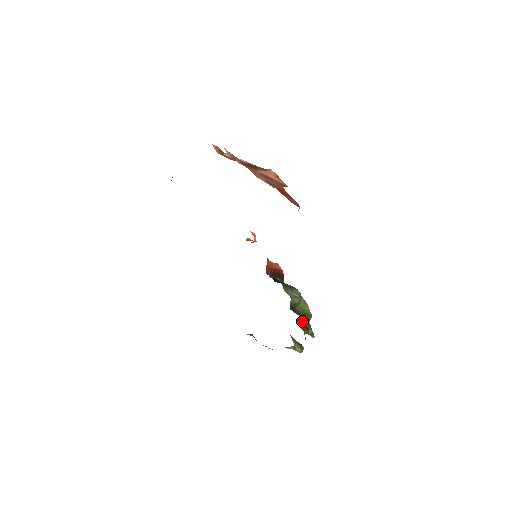
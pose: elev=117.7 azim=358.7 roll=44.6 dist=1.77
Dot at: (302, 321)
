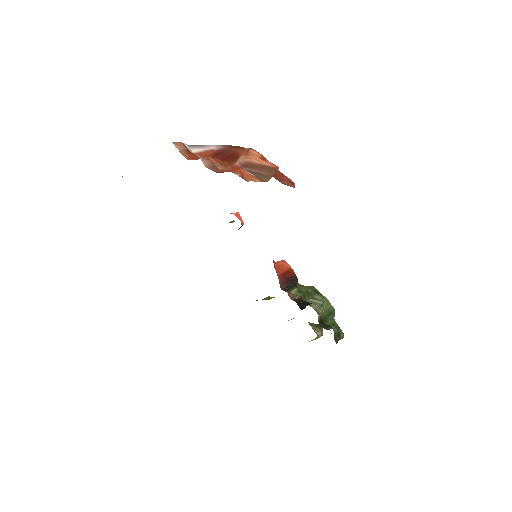
Dot at: occluded
